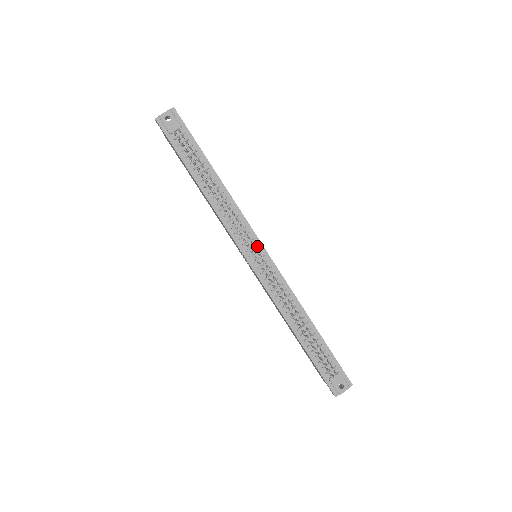
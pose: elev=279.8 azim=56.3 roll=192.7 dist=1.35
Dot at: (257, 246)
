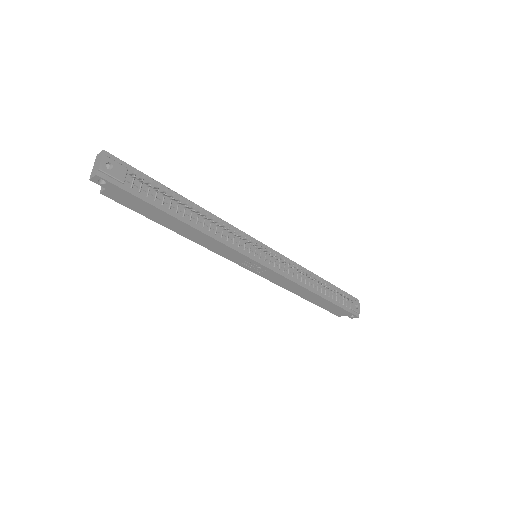
Dot at: occluded
